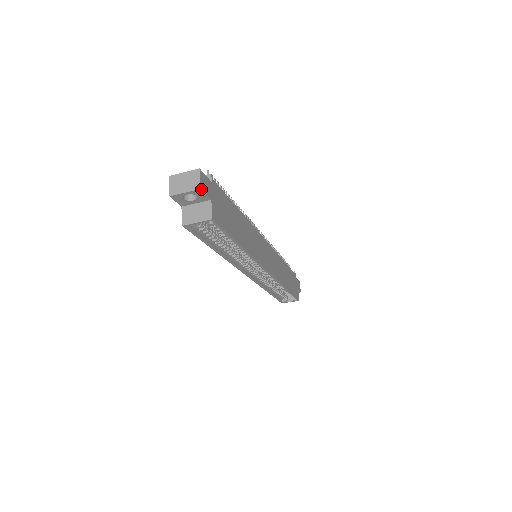
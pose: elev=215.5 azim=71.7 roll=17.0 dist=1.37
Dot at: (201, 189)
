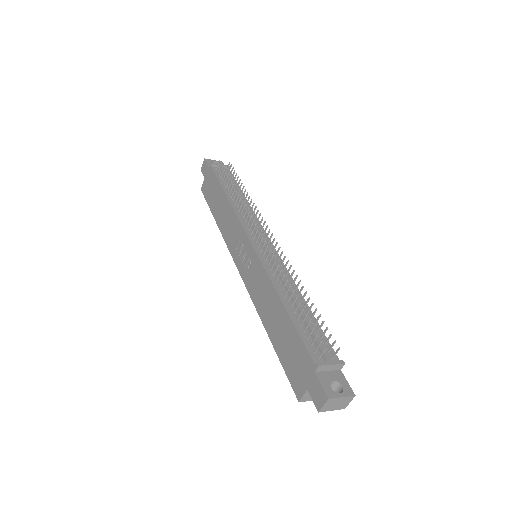
Dot at: (344, 407)
